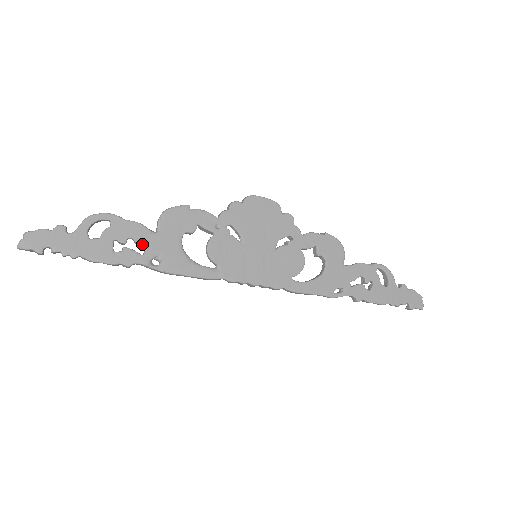
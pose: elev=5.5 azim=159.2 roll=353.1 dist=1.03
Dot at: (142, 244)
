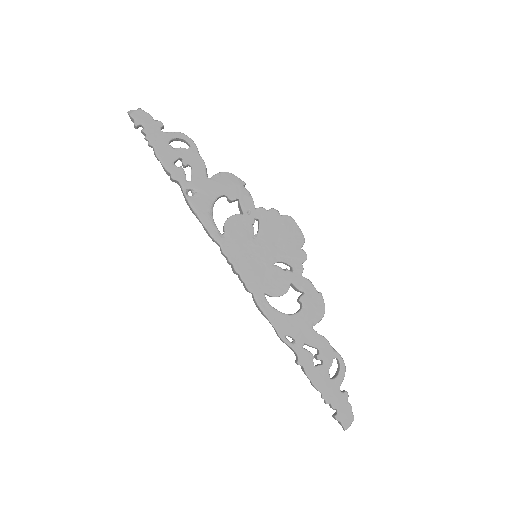
Dot at: (194, 175)
